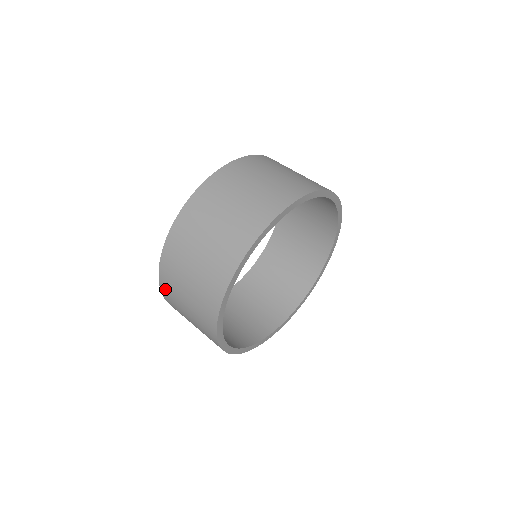
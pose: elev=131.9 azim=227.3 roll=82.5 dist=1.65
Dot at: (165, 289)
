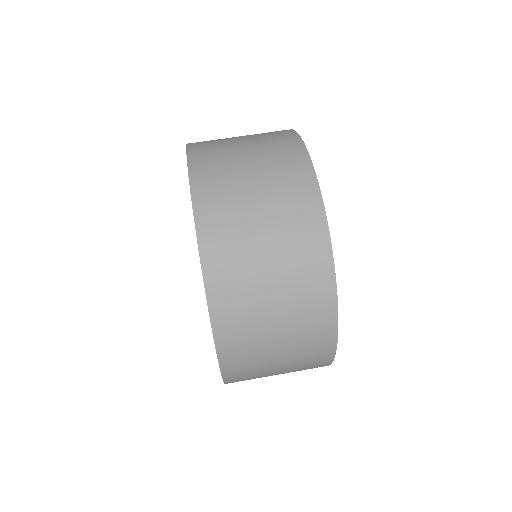
Dot at: occluded
